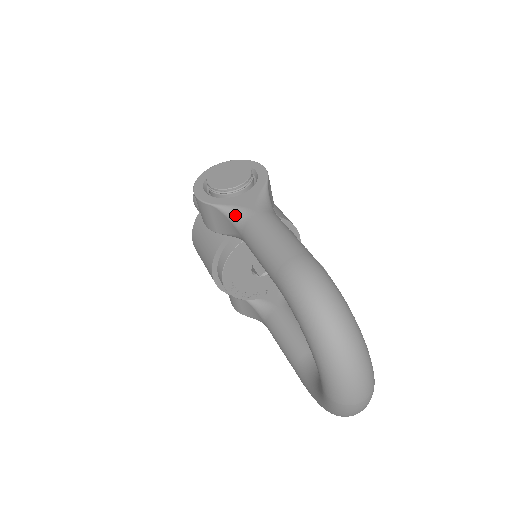
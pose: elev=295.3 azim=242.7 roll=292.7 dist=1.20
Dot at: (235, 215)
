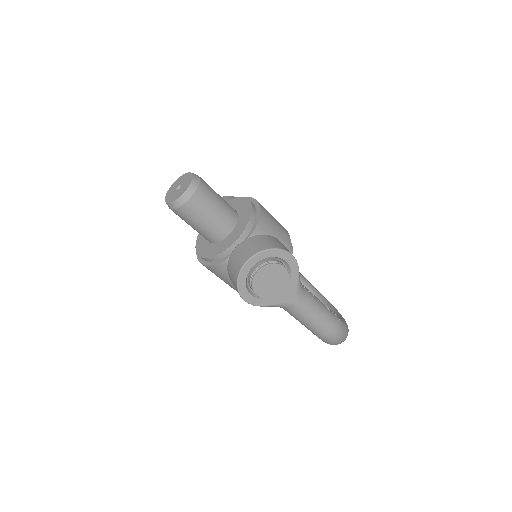
Dot at: (282, 307)
